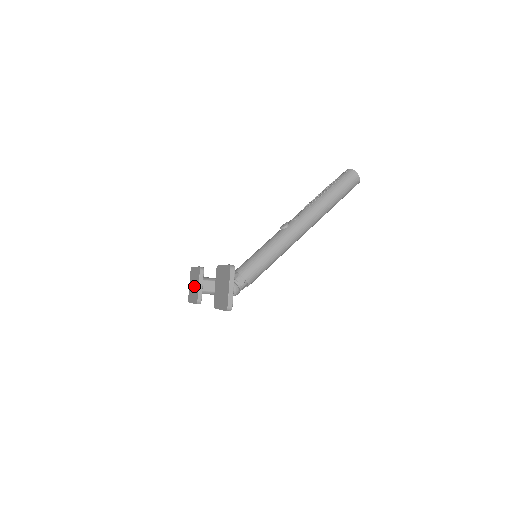
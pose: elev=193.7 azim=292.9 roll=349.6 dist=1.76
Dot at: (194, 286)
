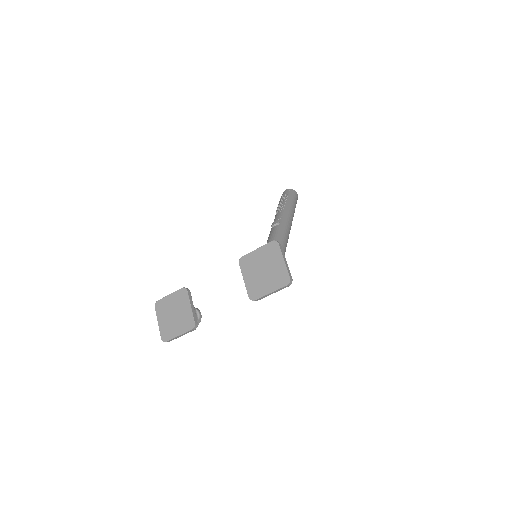
Dot at: (177, 314)
